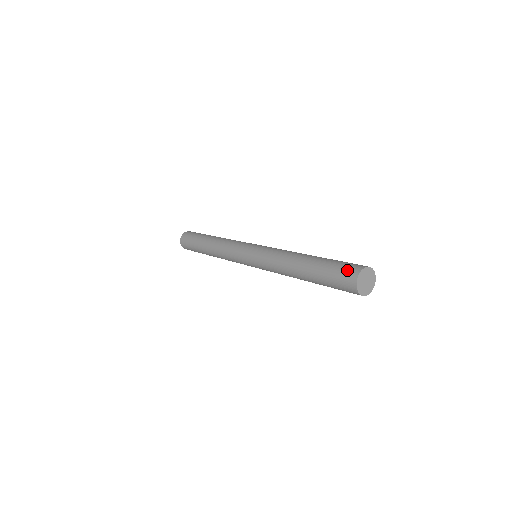
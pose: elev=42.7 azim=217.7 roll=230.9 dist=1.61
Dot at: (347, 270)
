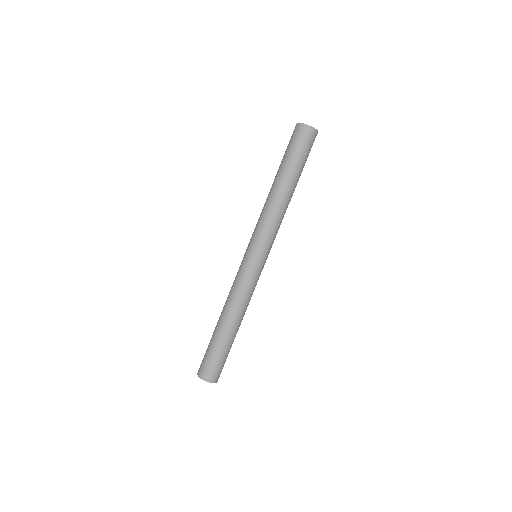
Dot at: (292, 135)
